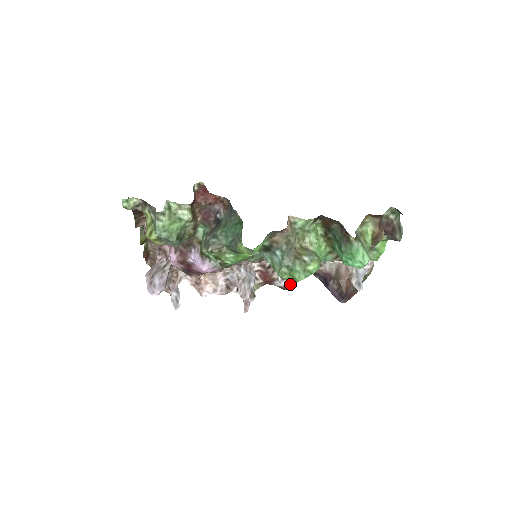
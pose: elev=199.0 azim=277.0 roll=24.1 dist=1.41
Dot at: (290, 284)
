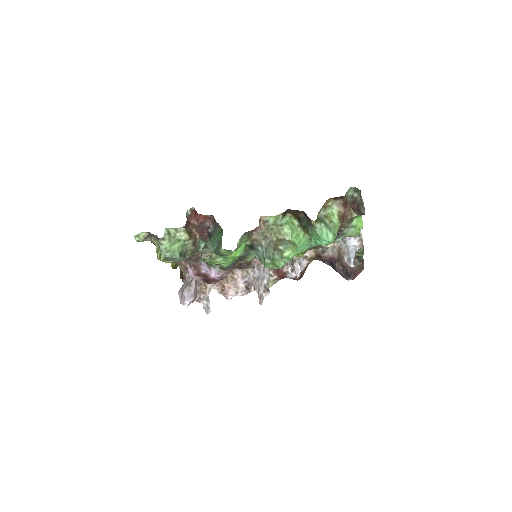
Dot at: occluded
